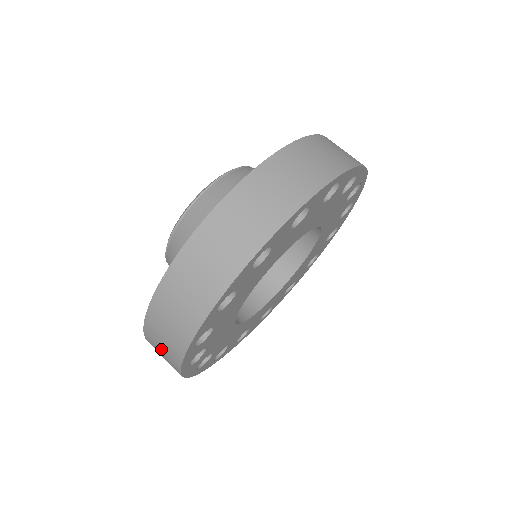
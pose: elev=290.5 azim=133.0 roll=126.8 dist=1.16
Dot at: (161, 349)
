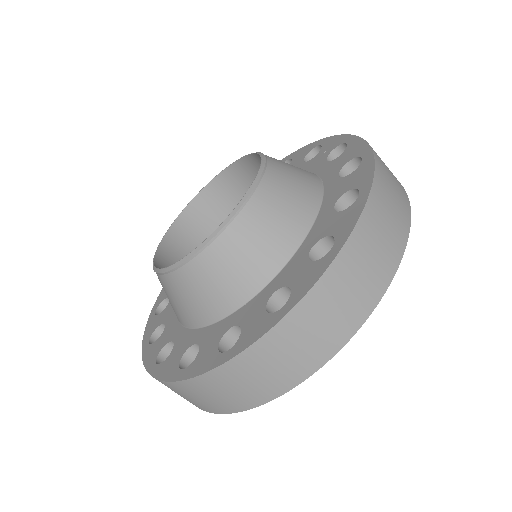
Dot at: occluded
